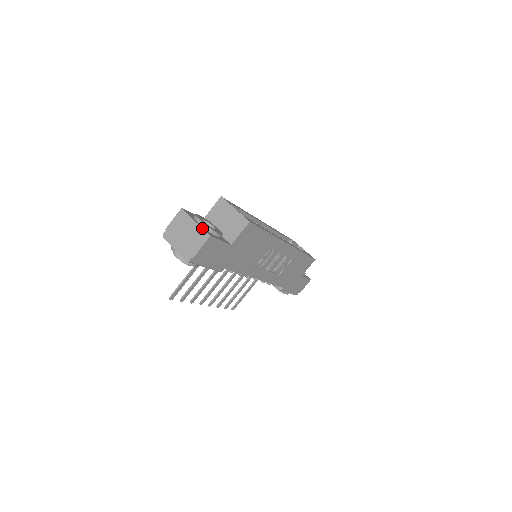
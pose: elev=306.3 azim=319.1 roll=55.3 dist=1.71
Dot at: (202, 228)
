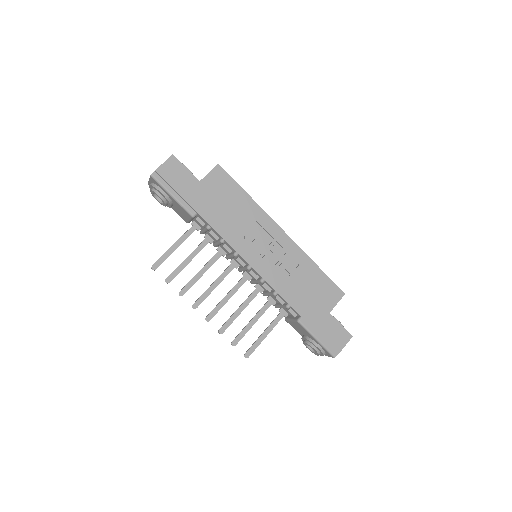
Dot at: occluded
